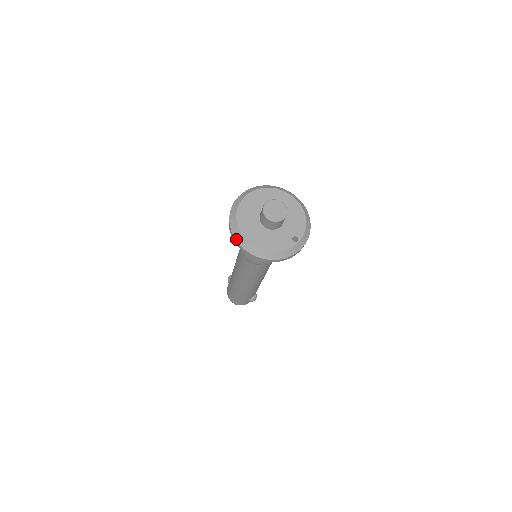
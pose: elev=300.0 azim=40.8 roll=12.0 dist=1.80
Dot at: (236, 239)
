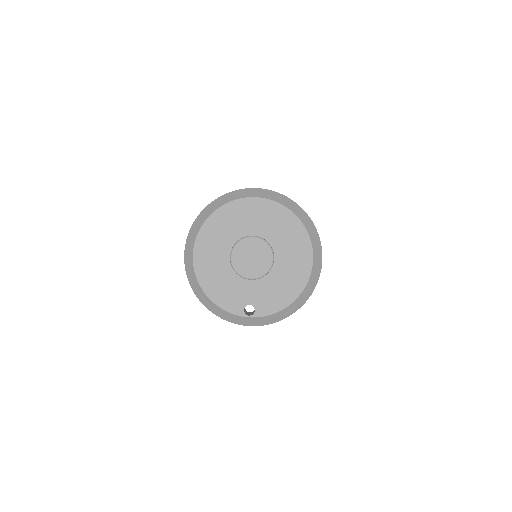
Dot at: (189, 234)
